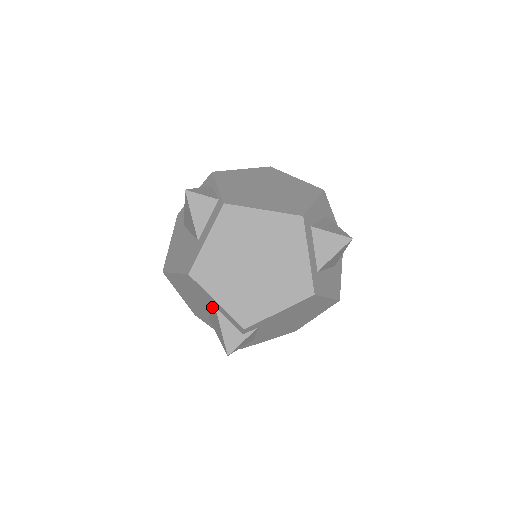
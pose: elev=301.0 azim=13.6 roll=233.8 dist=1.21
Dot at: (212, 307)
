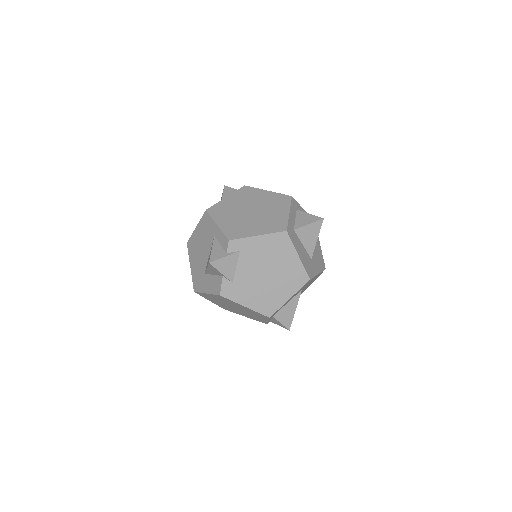
Dot at: (212, 242)
